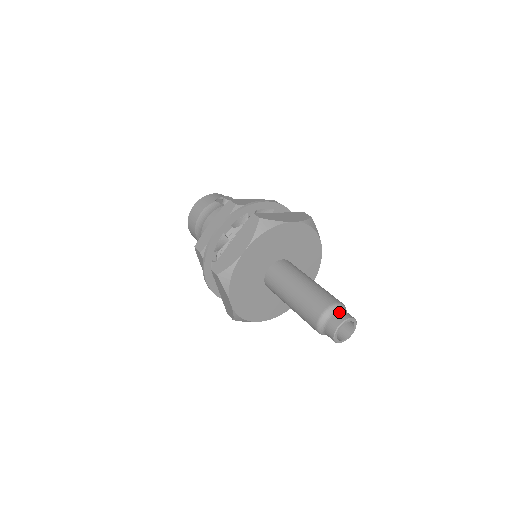
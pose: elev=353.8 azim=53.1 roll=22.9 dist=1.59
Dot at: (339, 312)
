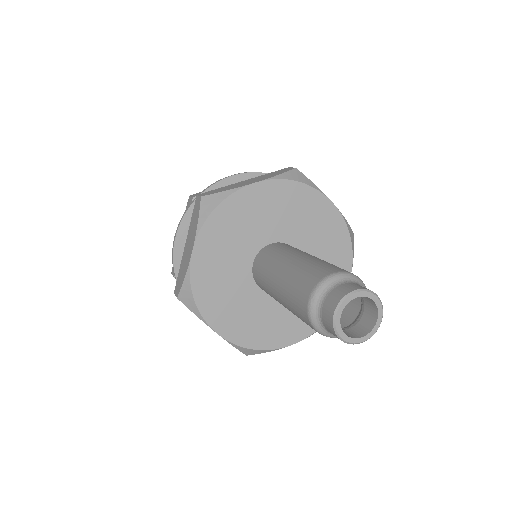
Dot at: (335, 288)
